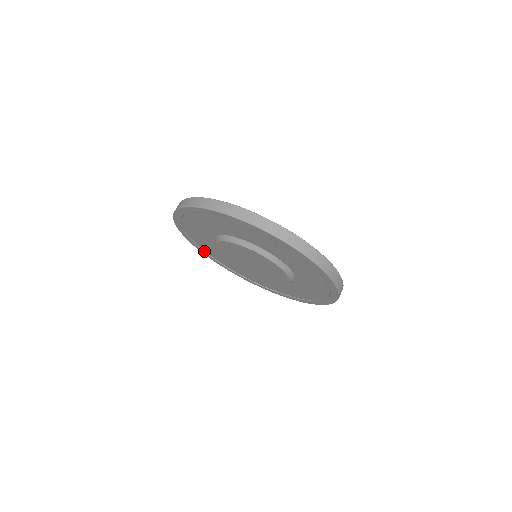
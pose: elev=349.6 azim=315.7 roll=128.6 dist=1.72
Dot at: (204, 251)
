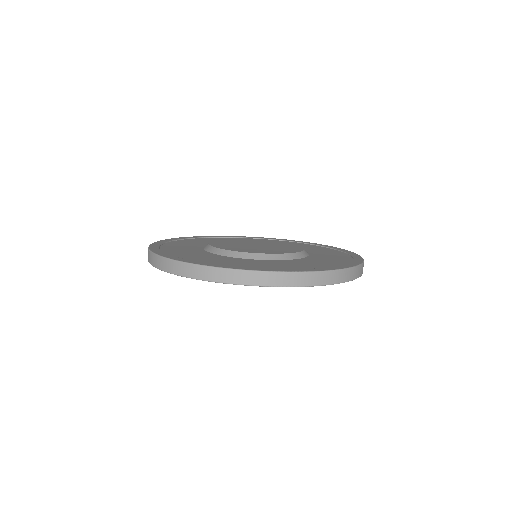
Dot at: occluded
